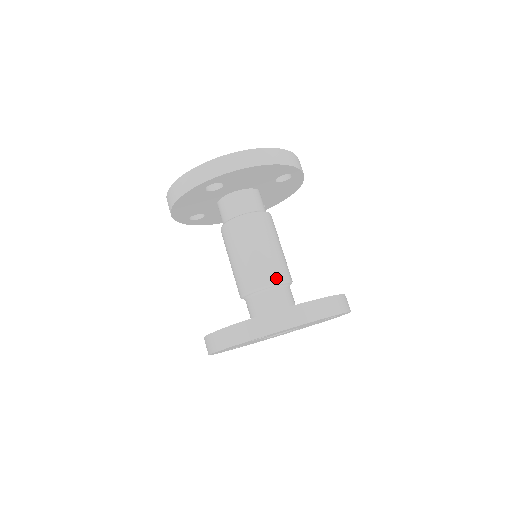
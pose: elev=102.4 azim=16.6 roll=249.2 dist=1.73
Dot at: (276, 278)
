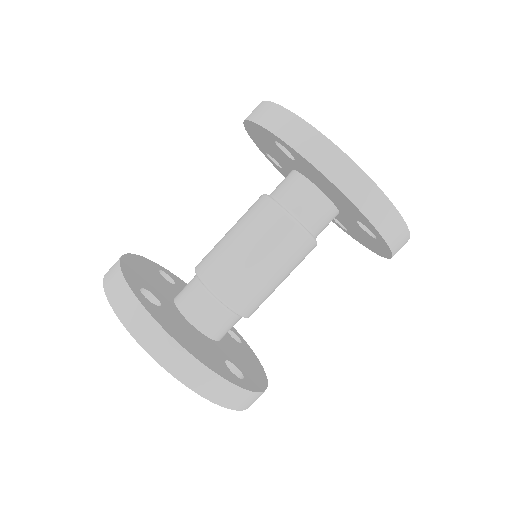
Dot at: (228, 295)
